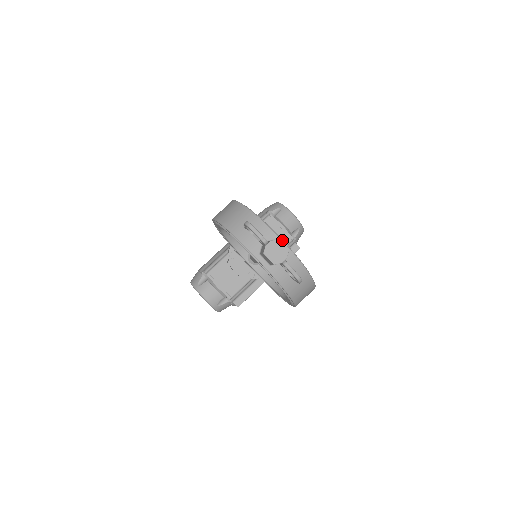
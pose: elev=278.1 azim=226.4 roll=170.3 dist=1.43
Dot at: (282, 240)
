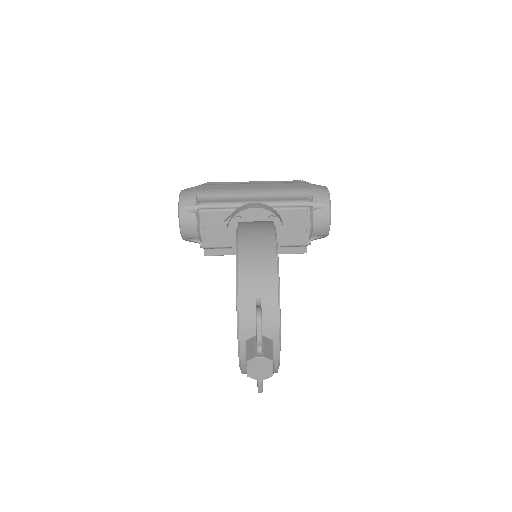
Dot at: (279, 344)
